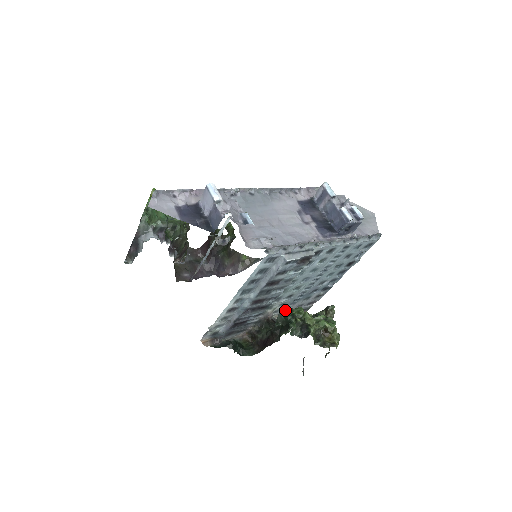
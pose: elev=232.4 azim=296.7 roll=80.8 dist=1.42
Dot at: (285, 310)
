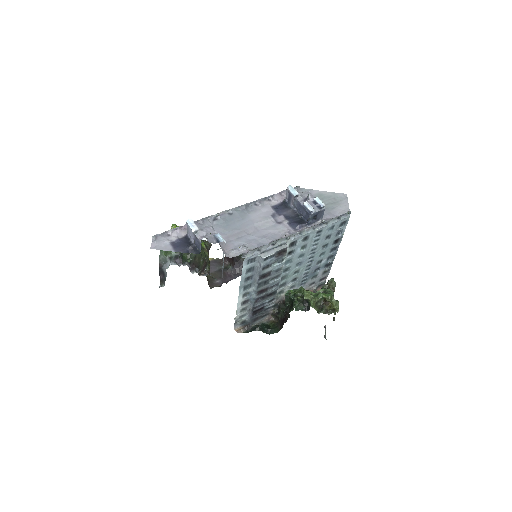
Dot at: (289, 292)
